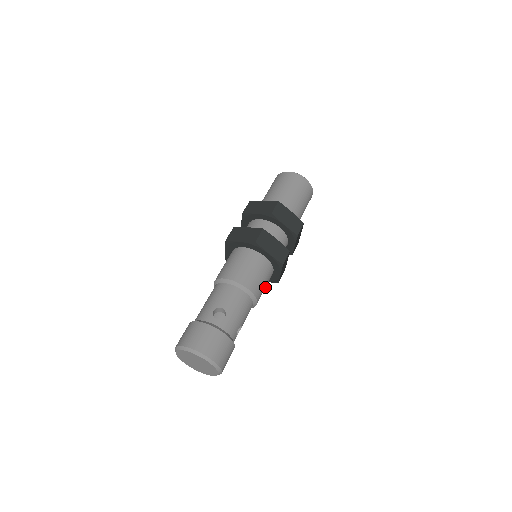
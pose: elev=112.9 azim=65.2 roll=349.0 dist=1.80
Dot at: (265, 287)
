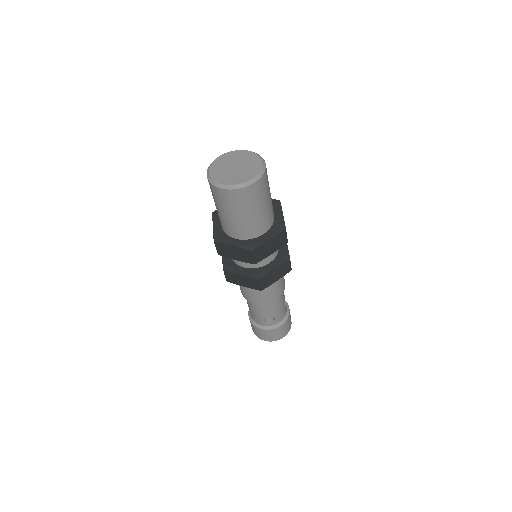
Dot at: occluded
